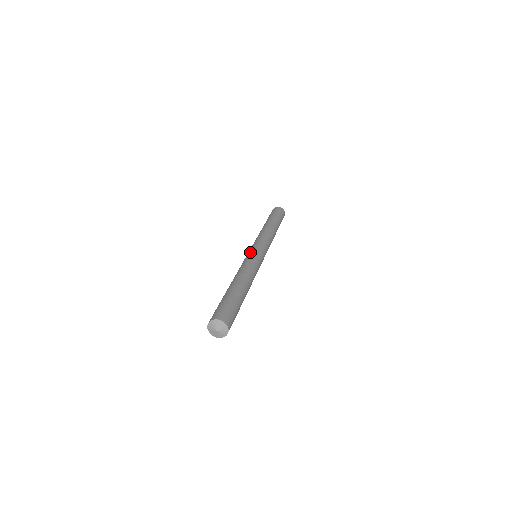
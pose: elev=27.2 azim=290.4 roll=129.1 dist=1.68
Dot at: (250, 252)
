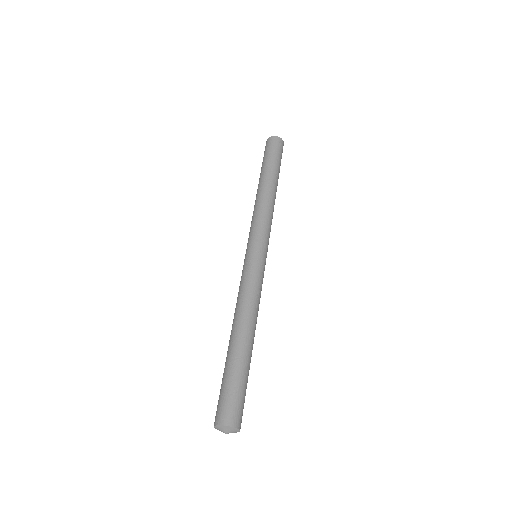
Dot at: occluded
